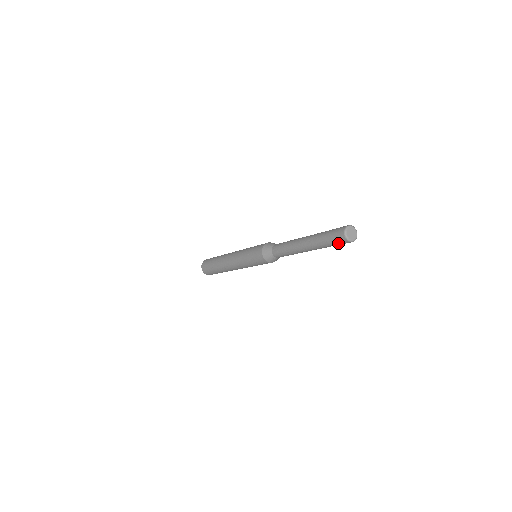
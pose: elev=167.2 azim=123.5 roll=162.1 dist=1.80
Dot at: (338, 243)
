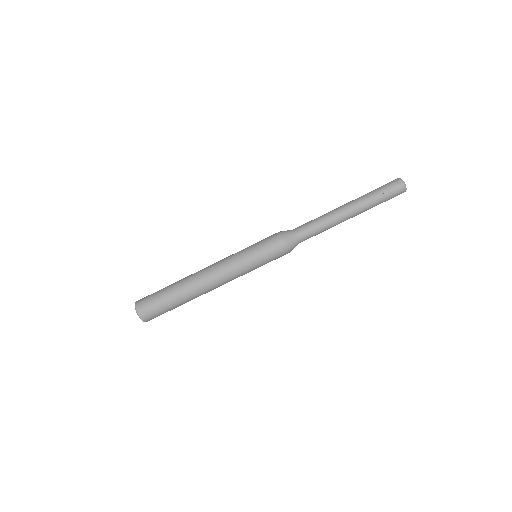
Dot at: (393, 192)
